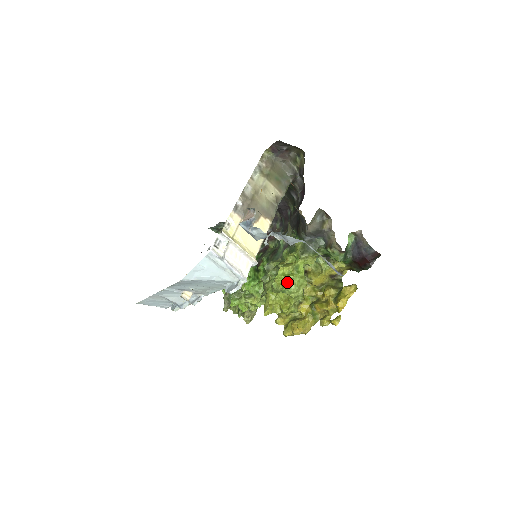
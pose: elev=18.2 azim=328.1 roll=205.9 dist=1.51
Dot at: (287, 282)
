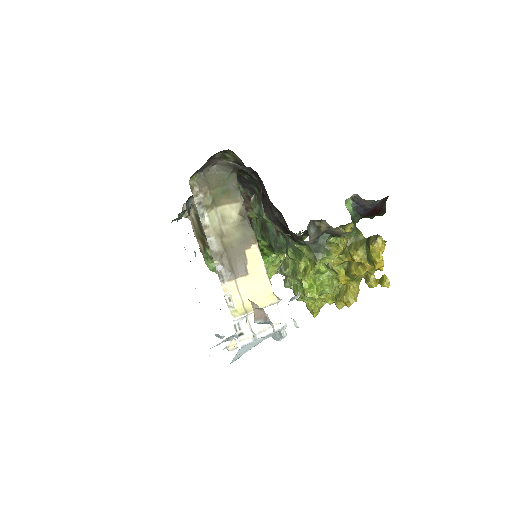
Dot at: (319, 289)
